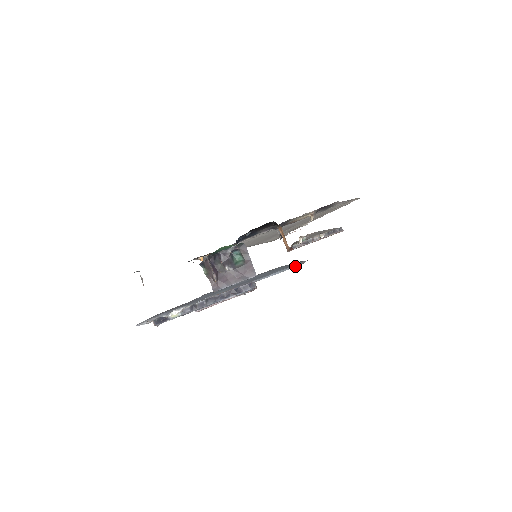
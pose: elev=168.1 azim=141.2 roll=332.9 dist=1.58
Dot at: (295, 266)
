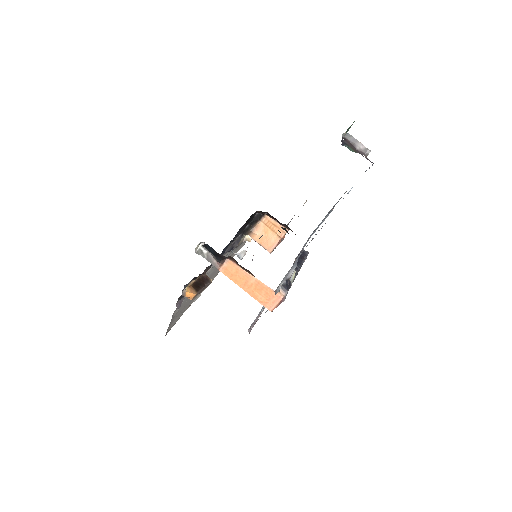
Dot at: (308, 239)
